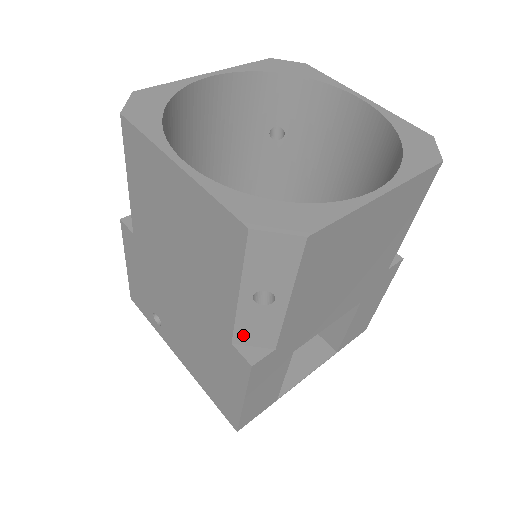
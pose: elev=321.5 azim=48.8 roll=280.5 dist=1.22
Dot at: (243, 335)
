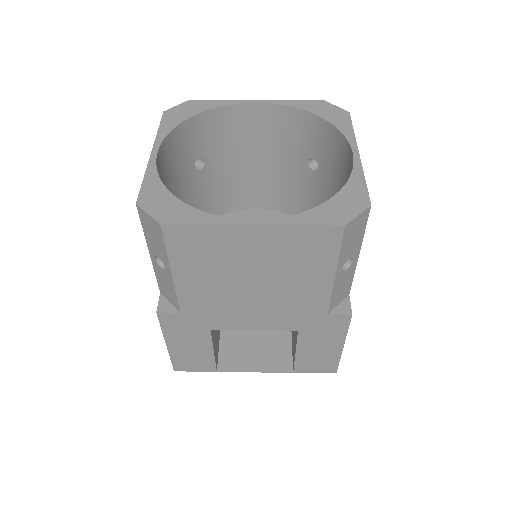
Dot at: (163, 289)
